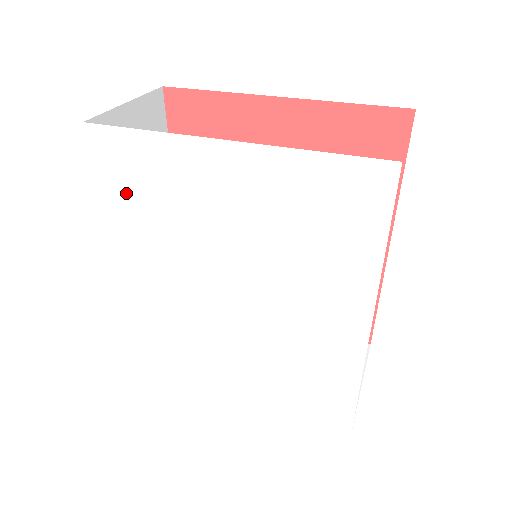
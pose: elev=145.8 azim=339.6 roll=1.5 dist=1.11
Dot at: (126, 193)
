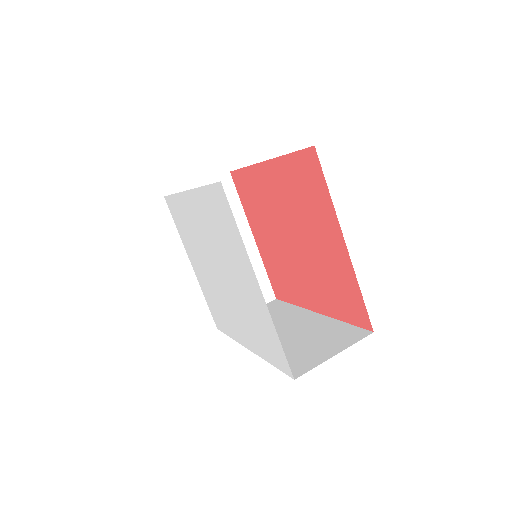
Dot at: (213, 209)
